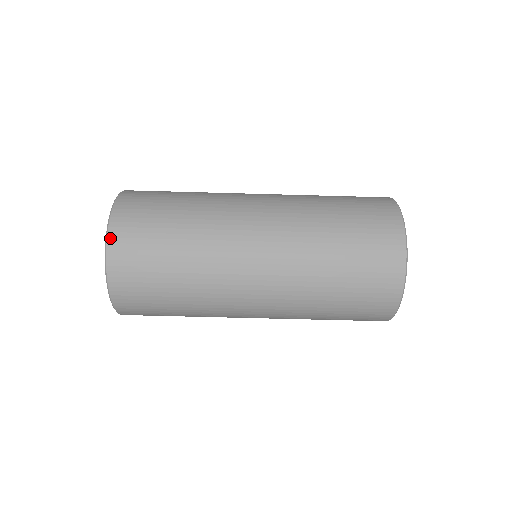
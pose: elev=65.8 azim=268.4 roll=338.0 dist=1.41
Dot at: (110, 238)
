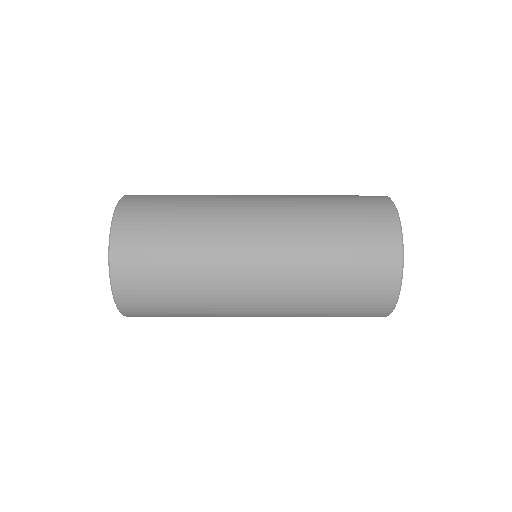
Dot at: (126, 315)
